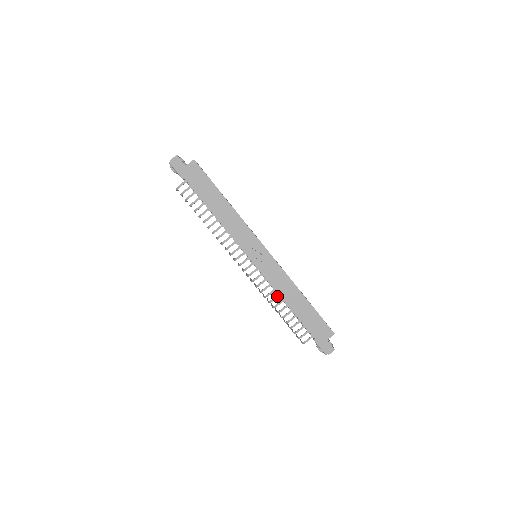
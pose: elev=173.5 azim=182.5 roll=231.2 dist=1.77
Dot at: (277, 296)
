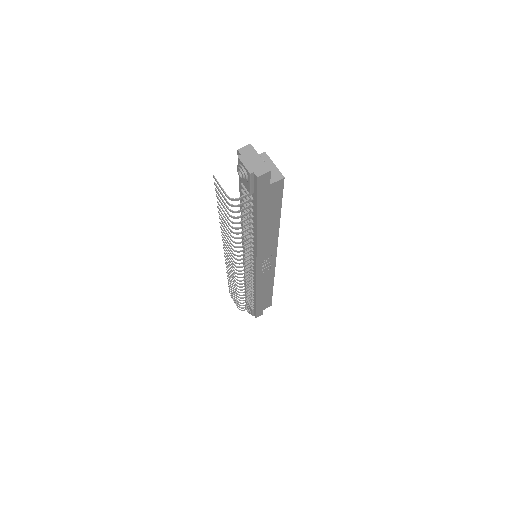
Dot at: (250, 286)
